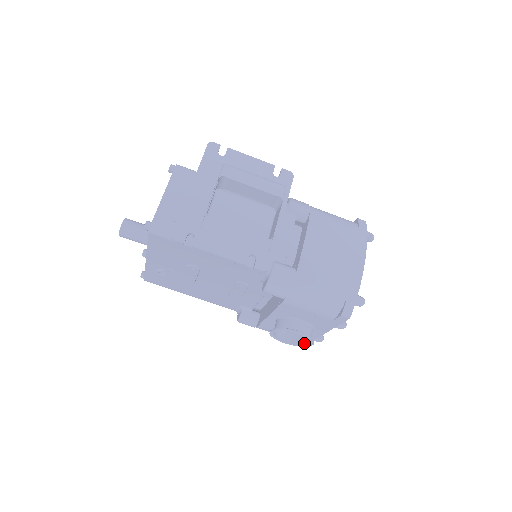
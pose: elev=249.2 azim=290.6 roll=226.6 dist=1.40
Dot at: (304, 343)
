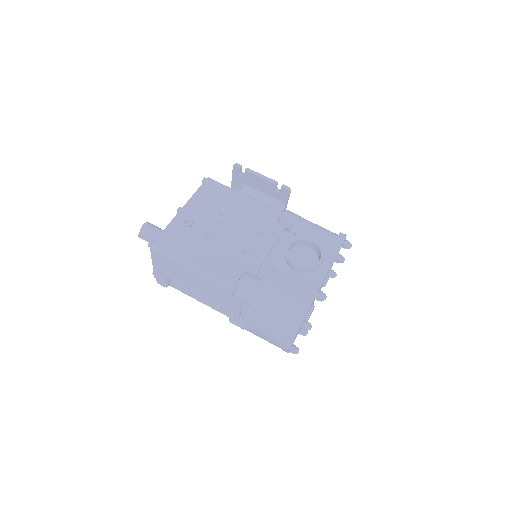
Dot at: (315, 265)
